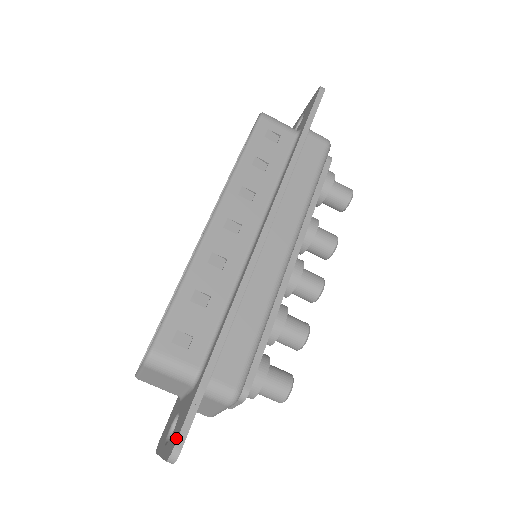
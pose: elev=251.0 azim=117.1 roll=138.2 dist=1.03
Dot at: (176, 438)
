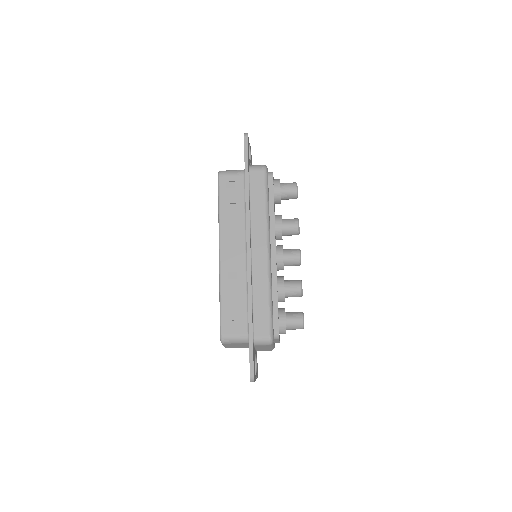
Dot at: (250, 371)
